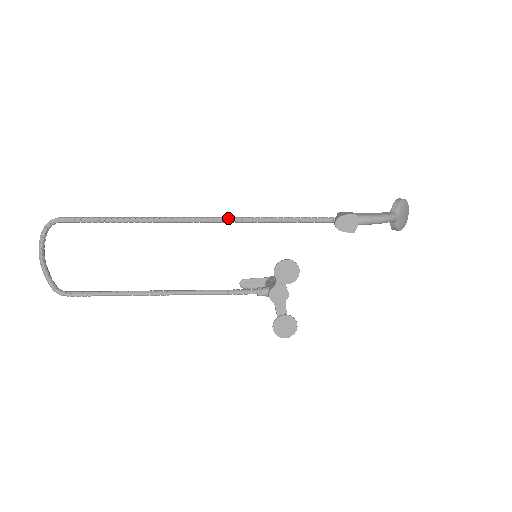
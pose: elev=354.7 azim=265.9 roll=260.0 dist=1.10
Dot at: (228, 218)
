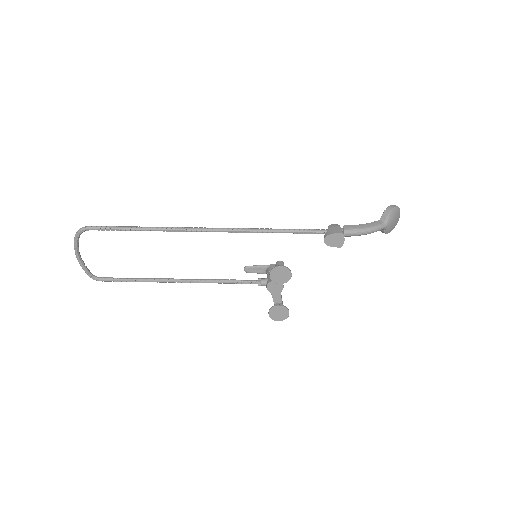
Dot at: (230, 229)
